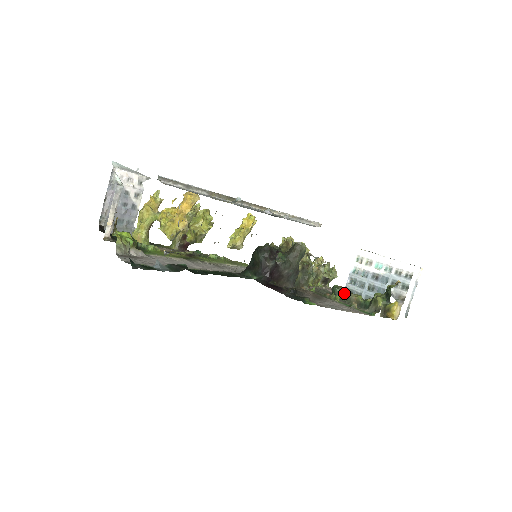
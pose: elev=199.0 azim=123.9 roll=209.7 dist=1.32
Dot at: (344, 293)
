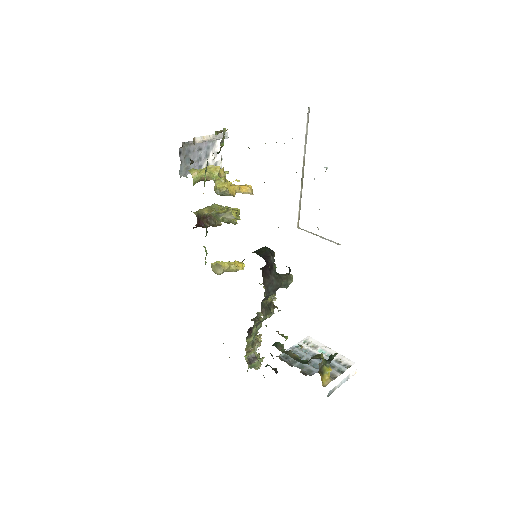
Dot at: (285, 349)
